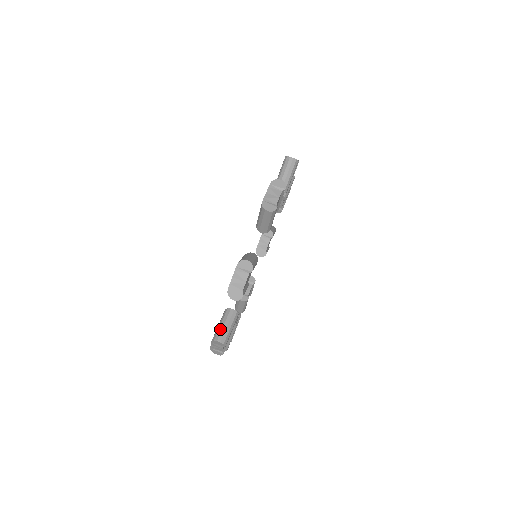
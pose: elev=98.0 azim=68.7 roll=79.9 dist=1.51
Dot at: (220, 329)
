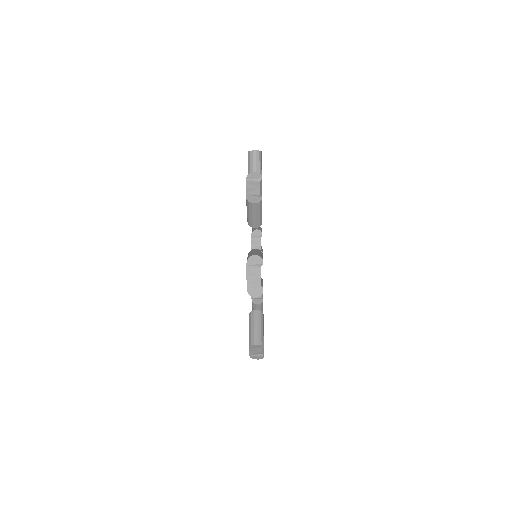
Dot at: occluded
